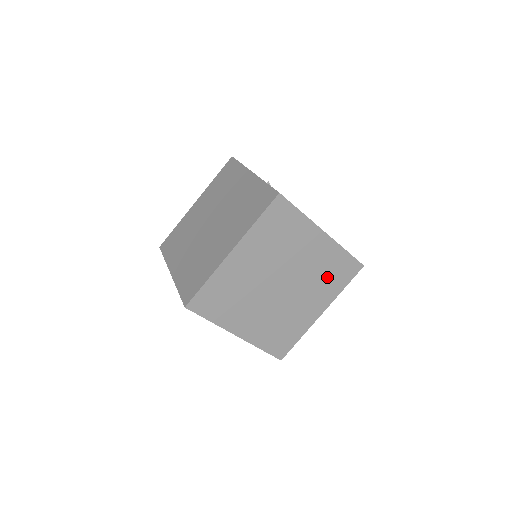
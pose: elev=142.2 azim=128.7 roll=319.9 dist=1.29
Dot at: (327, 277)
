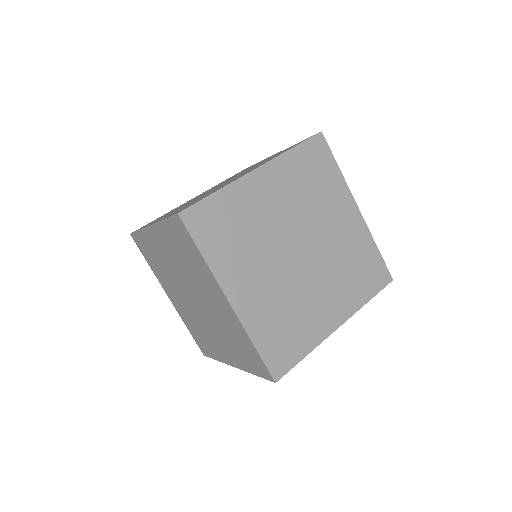
Dot at: (353, 272)
